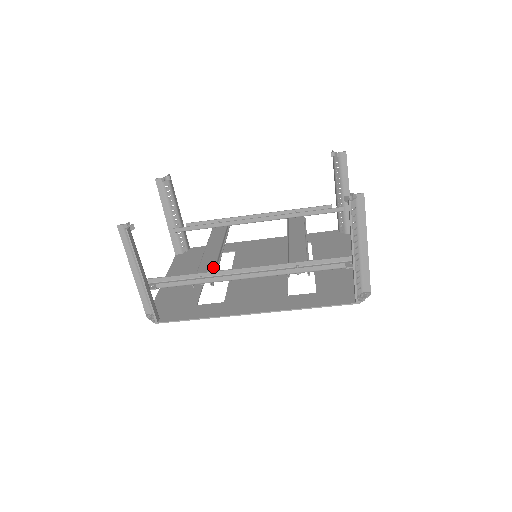
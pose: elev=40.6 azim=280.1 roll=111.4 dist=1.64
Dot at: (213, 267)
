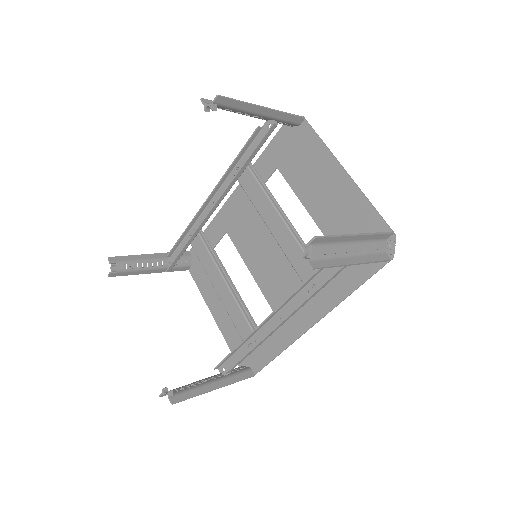
Dot at: (243, 317)
